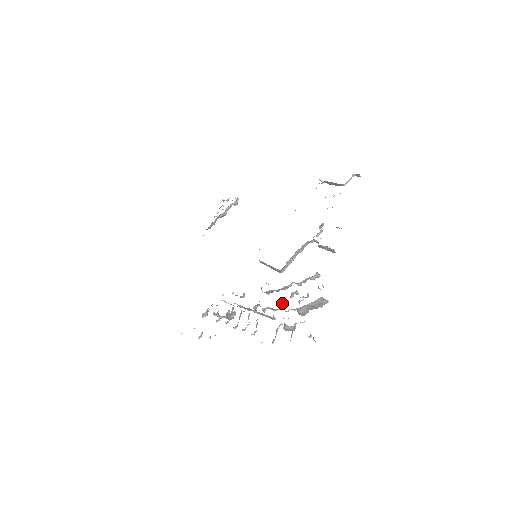
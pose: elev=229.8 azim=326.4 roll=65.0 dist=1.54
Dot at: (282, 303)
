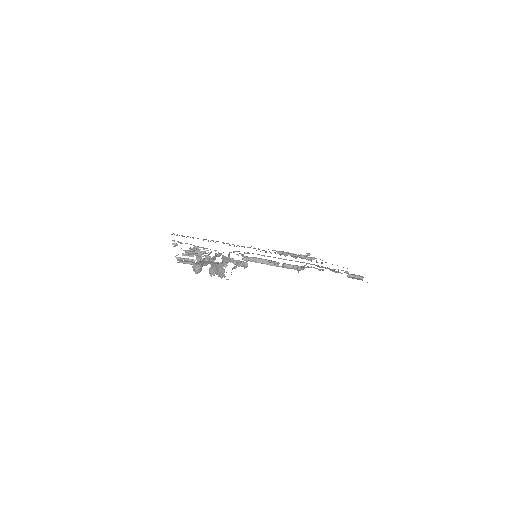
Dot at: occluded
